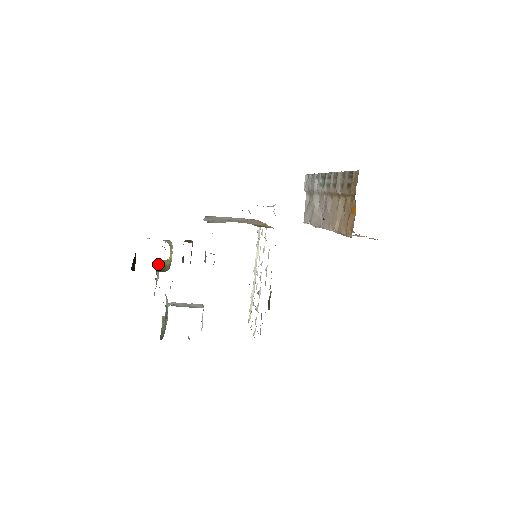
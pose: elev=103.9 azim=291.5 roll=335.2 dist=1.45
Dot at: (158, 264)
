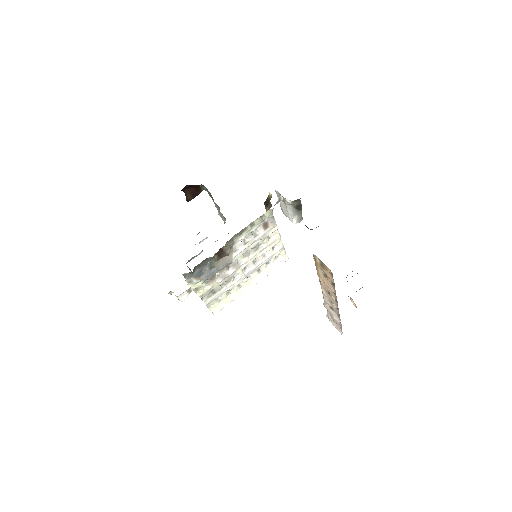
Dot at: occluded
